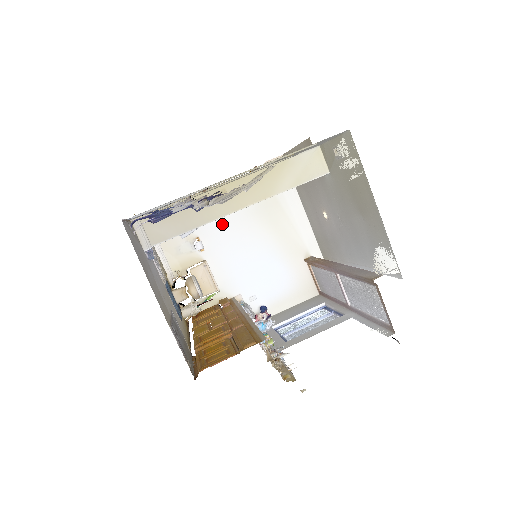
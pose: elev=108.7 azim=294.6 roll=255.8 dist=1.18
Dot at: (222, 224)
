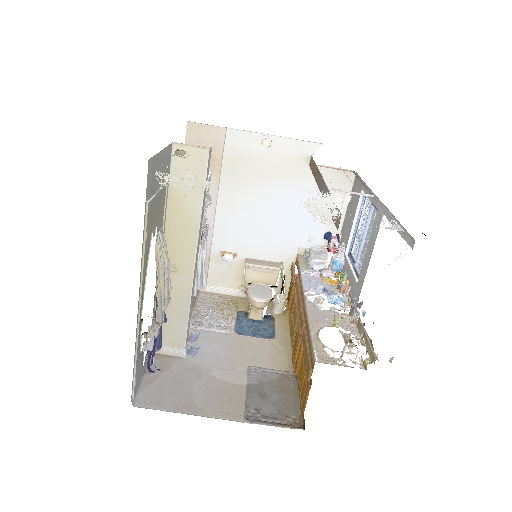
Dot at: (222, 223)
